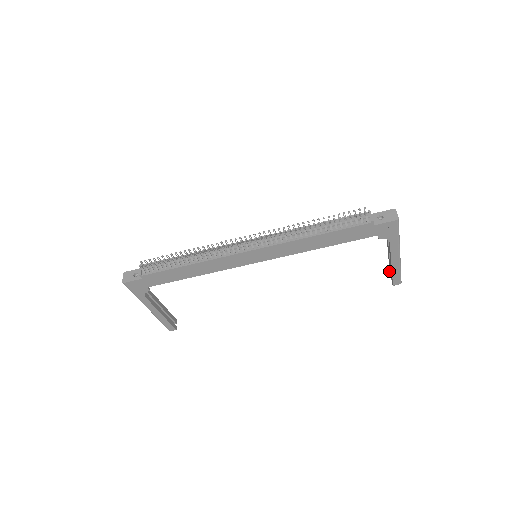
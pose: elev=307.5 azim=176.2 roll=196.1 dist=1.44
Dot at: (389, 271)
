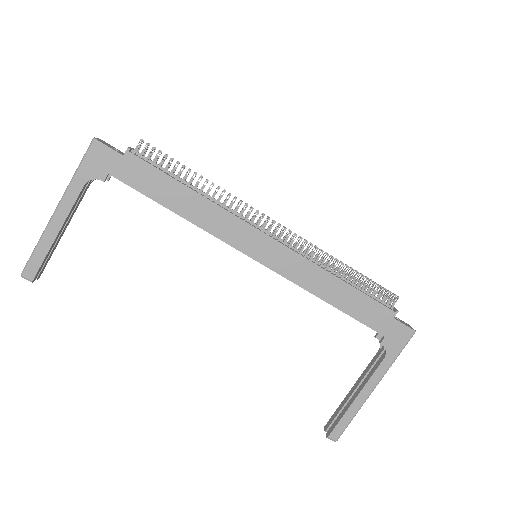
Dot at: occluded
